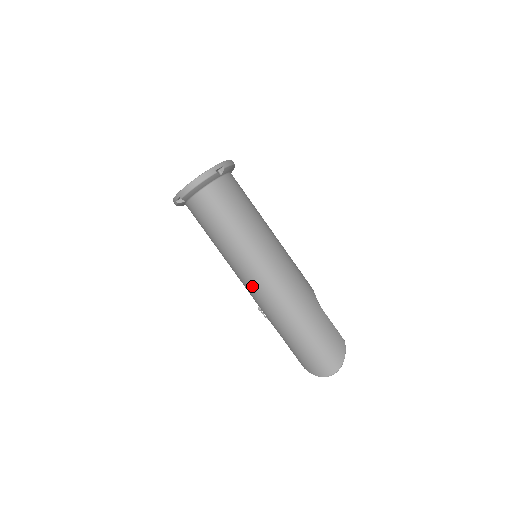
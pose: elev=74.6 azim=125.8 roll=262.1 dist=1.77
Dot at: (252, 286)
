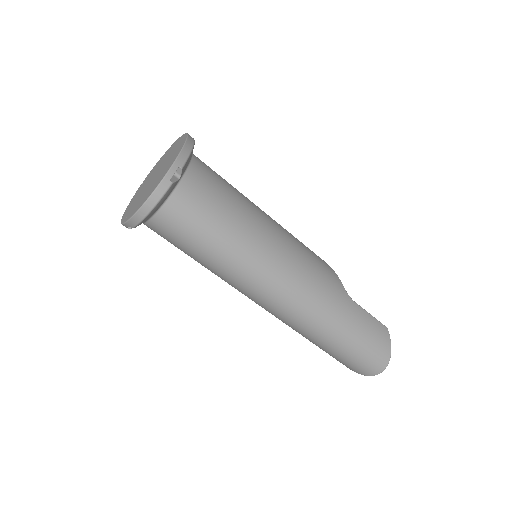
Dot at: (262, 305)
